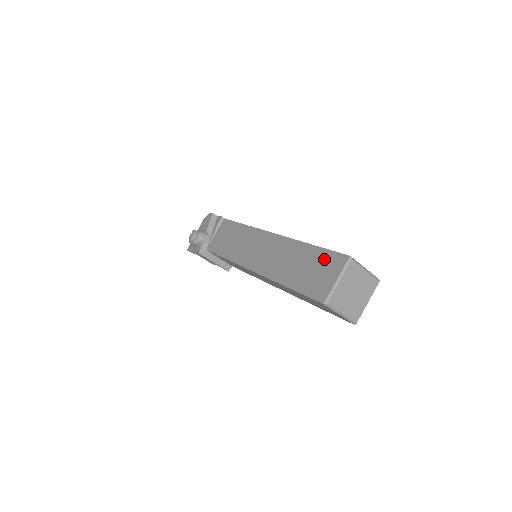
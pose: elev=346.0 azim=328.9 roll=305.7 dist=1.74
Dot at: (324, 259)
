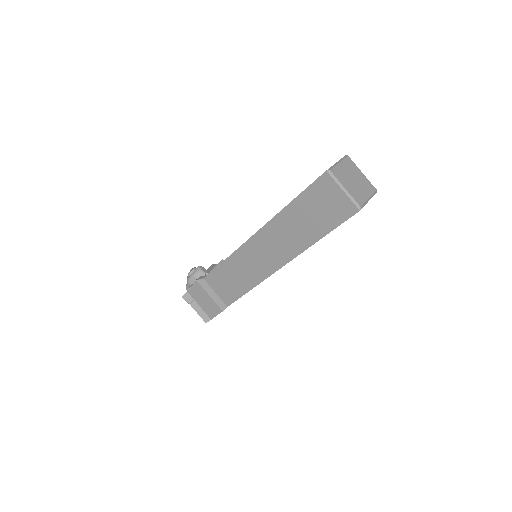
Dot at: occluded
